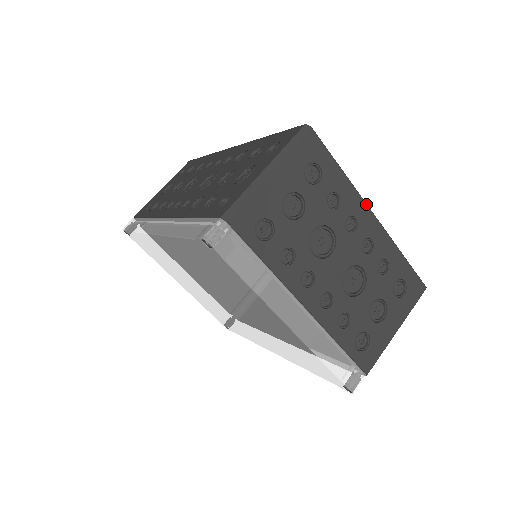
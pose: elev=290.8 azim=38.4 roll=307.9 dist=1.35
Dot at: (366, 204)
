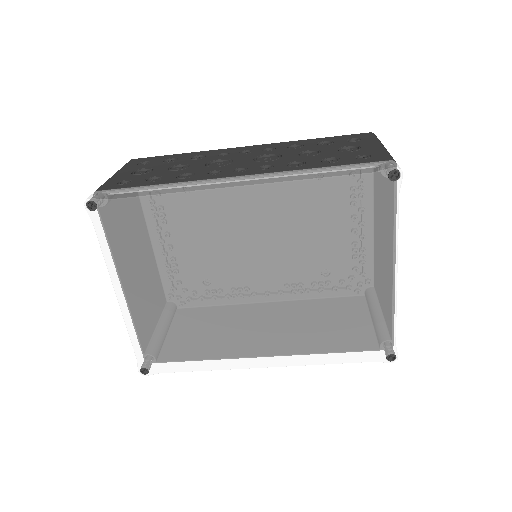
Dot at: occluded
